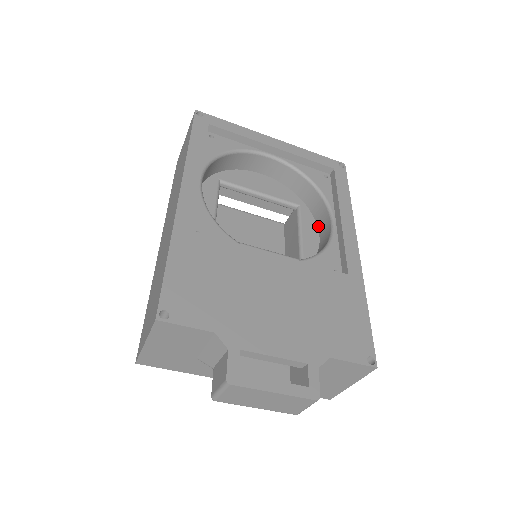
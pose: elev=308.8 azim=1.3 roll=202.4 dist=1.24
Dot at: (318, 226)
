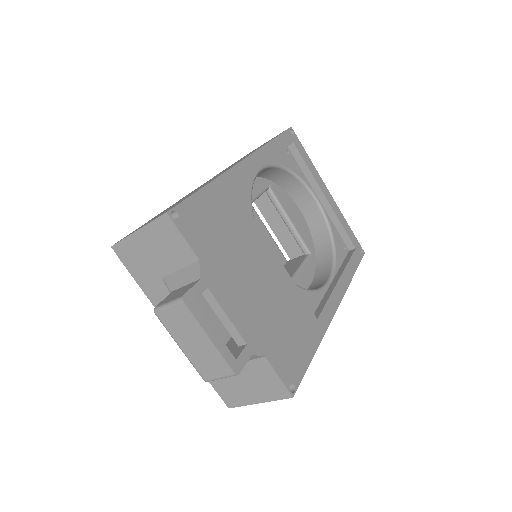
Dot at: (314, 278)
